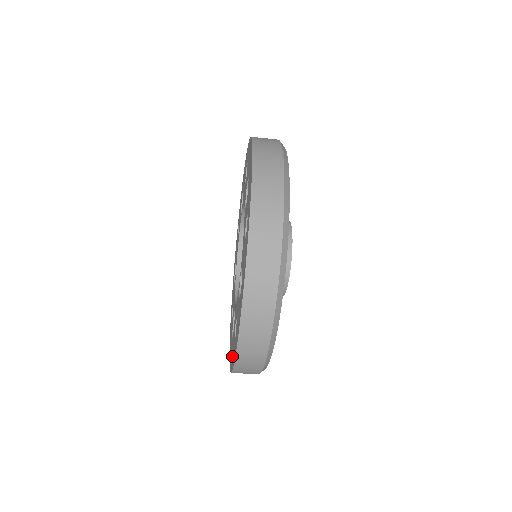
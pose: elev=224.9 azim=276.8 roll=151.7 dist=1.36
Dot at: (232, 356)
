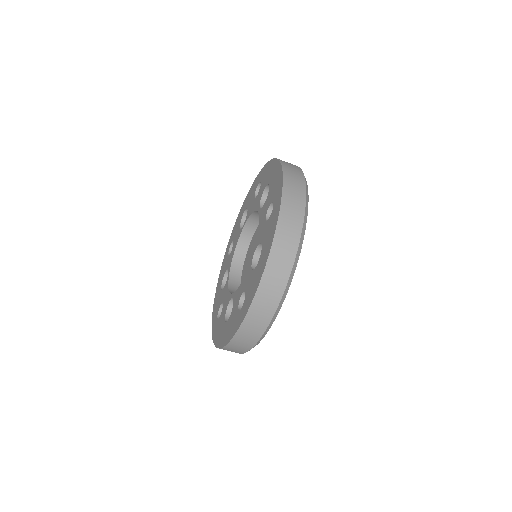
Dot at: (232, 327)
